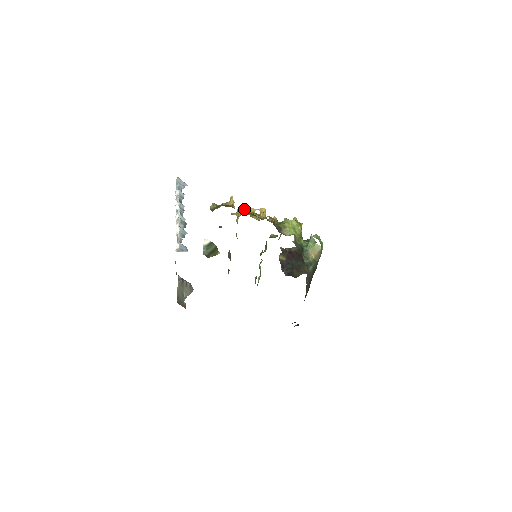
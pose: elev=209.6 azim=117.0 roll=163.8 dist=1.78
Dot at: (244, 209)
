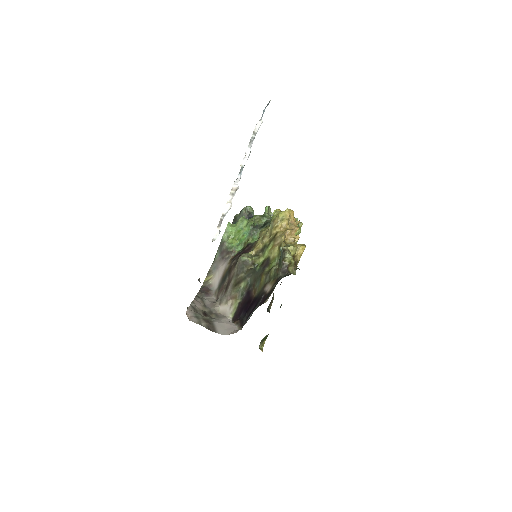
Dot at: (294, 235)
